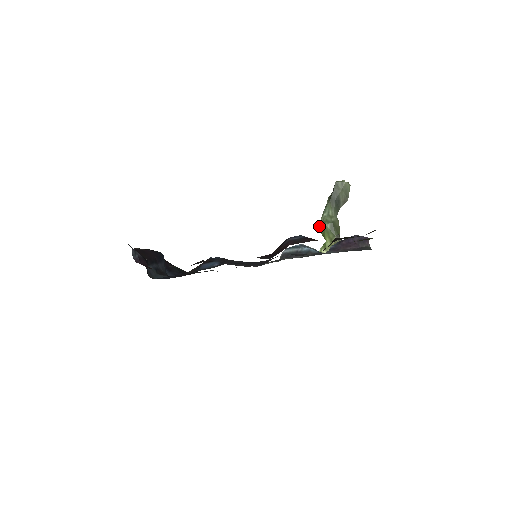
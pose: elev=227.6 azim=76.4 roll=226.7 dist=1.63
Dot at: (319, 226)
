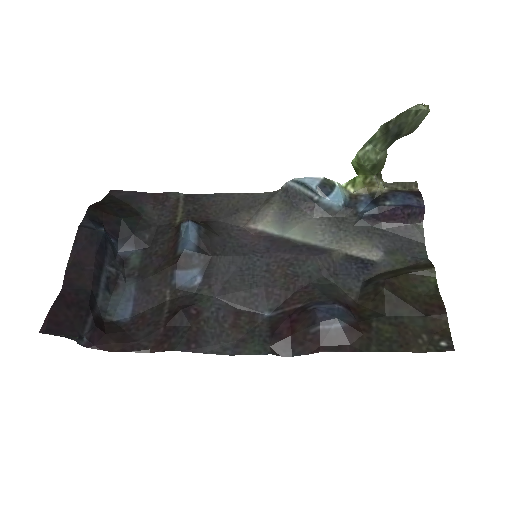
Dot at: (353, 159)
